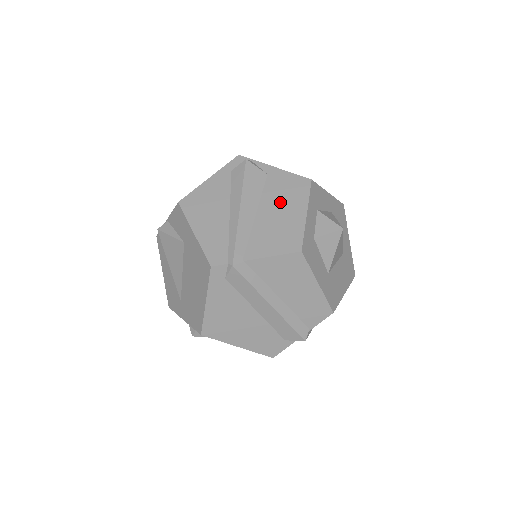
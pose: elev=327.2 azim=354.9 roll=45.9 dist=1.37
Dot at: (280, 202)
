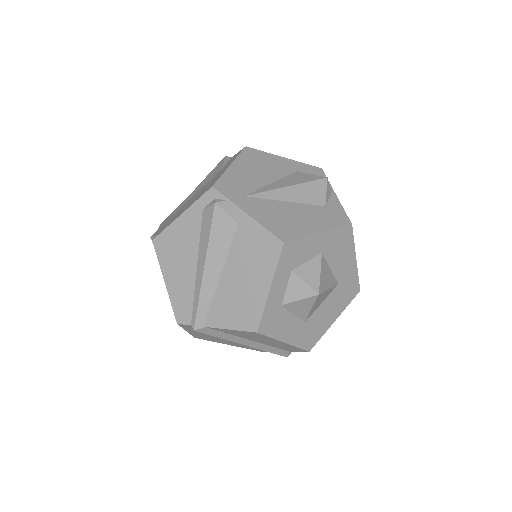
Dot at: (246, 266)
